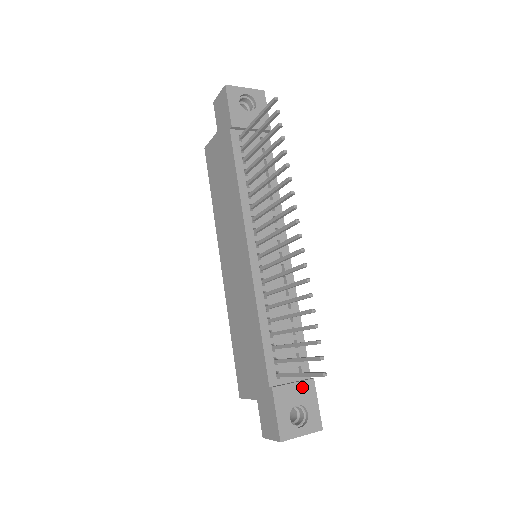
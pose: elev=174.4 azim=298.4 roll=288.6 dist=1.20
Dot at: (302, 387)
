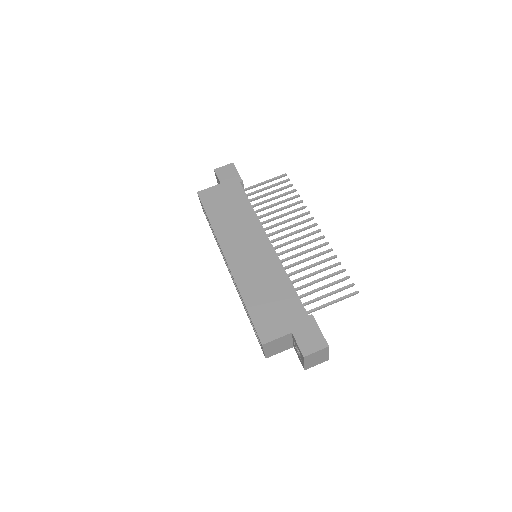
Dot at: occluded
